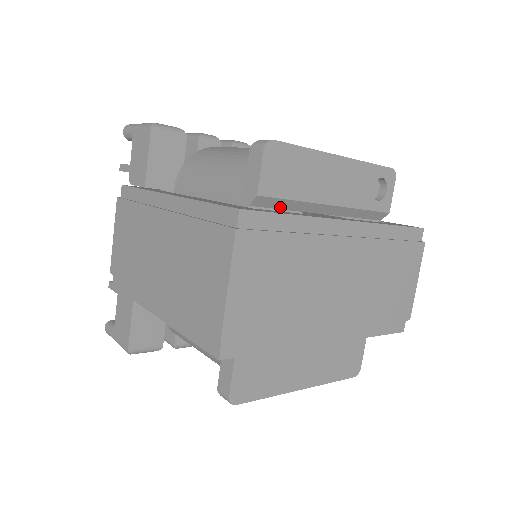
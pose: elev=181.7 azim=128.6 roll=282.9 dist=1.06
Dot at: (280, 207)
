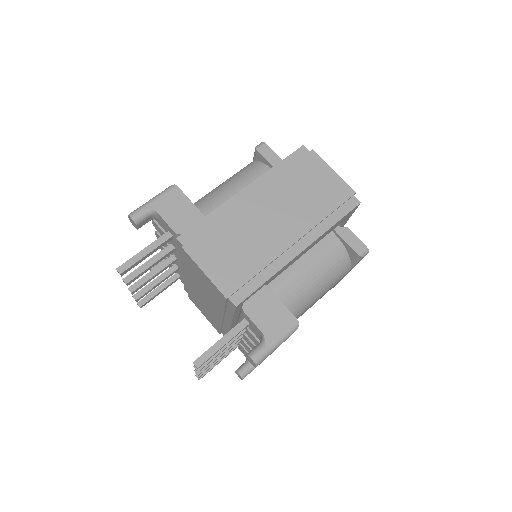
Dot at: occluded
